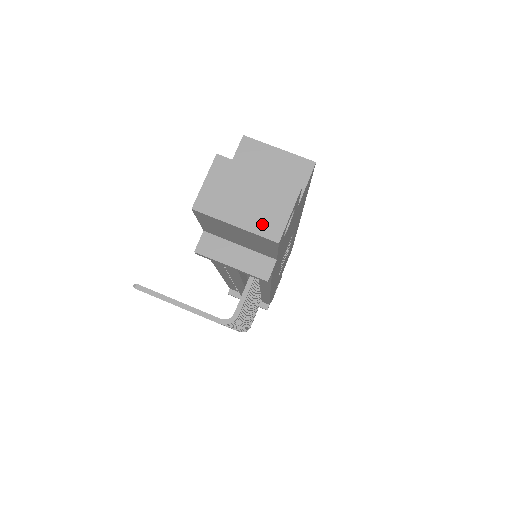
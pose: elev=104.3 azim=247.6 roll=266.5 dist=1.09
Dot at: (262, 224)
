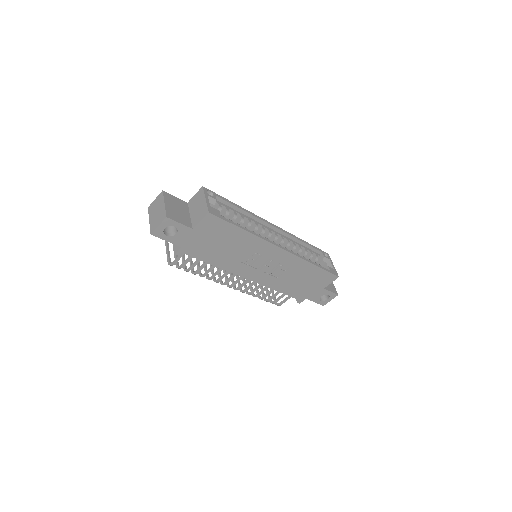
Dot at: (153, 224)
